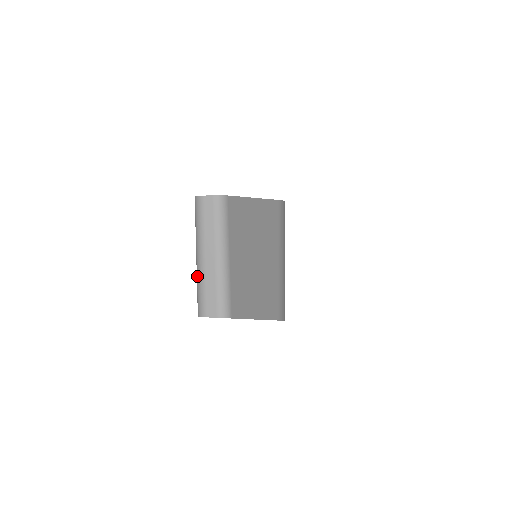
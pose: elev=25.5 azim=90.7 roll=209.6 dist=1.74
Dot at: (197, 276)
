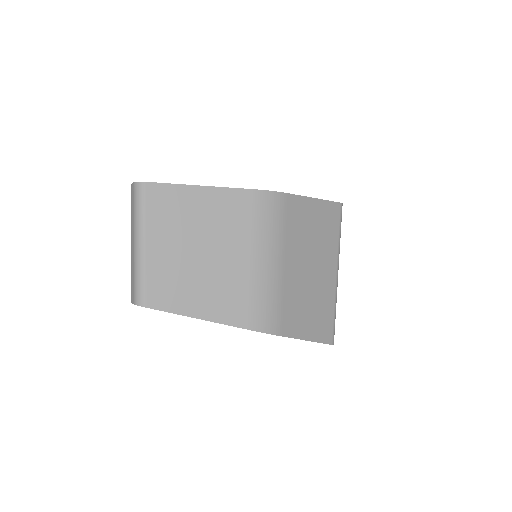
Dot at: occluded
